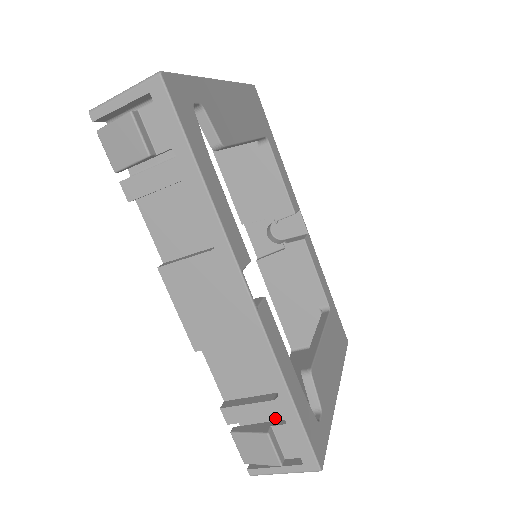
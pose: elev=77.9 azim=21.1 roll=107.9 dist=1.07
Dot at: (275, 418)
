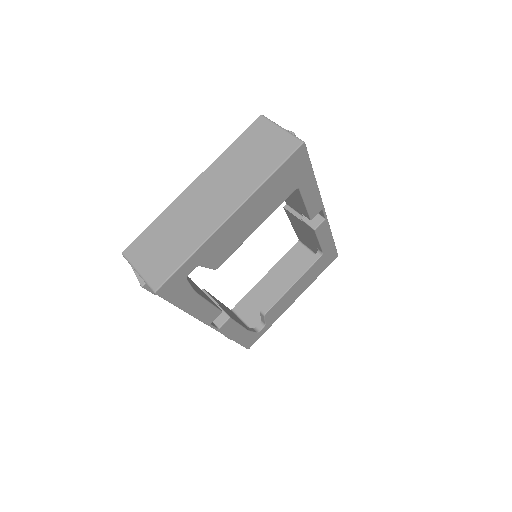
Dot at: occluded
